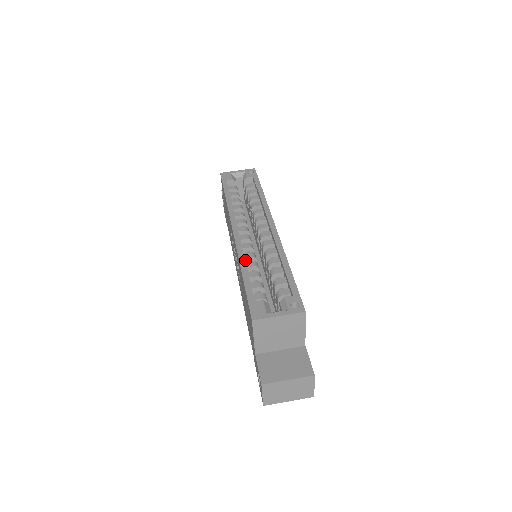
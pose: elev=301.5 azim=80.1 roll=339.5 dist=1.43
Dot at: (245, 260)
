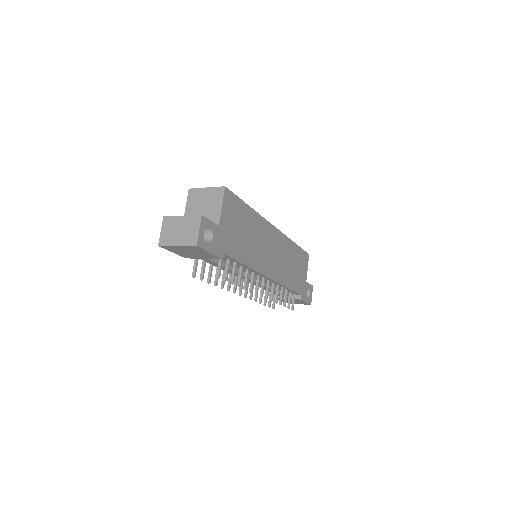
Dot at: occluded
